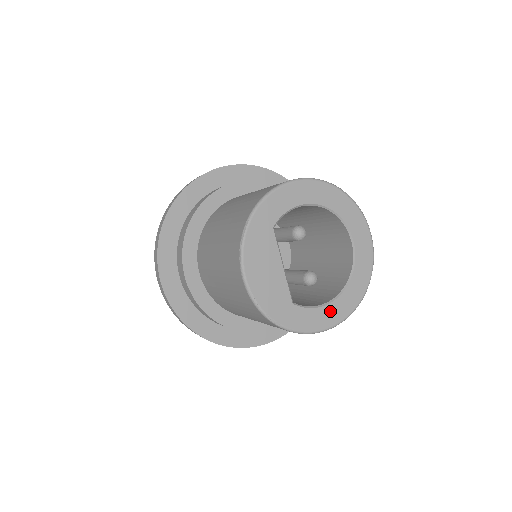
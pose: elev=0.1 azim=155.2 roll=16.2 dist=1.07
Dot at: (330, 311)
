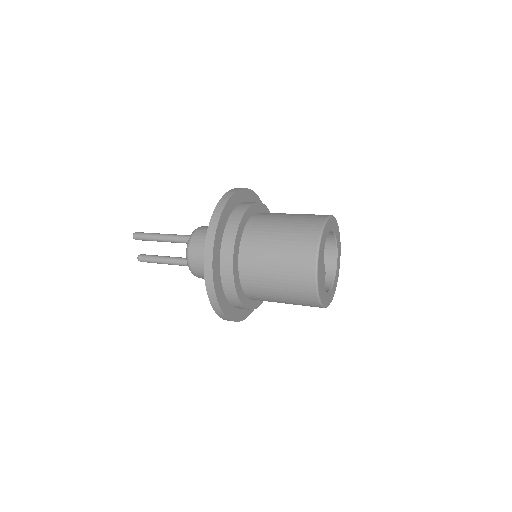
Dot at: (332, 292)
